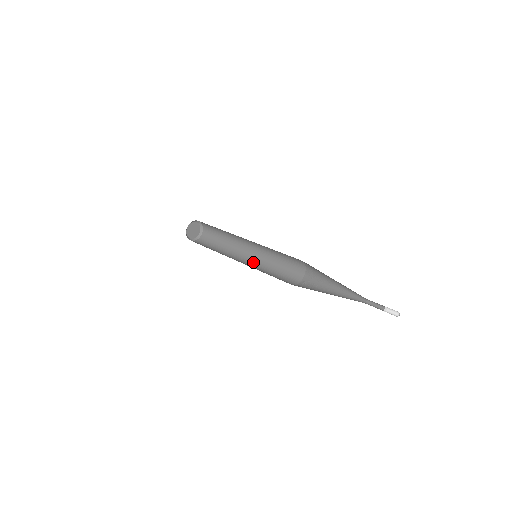
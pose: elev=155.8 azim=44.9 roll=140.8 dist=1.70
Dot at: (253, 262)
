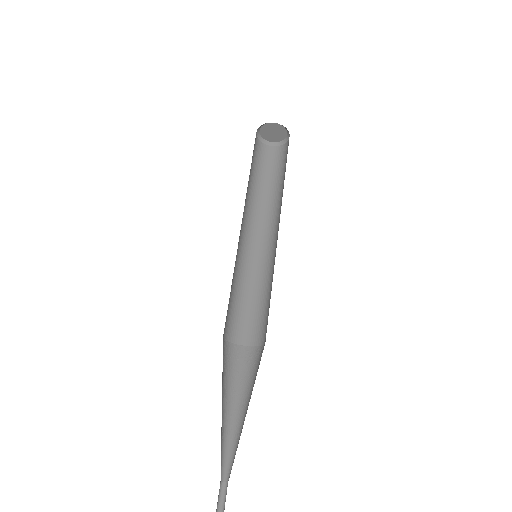
Dot at: (274, 250)
